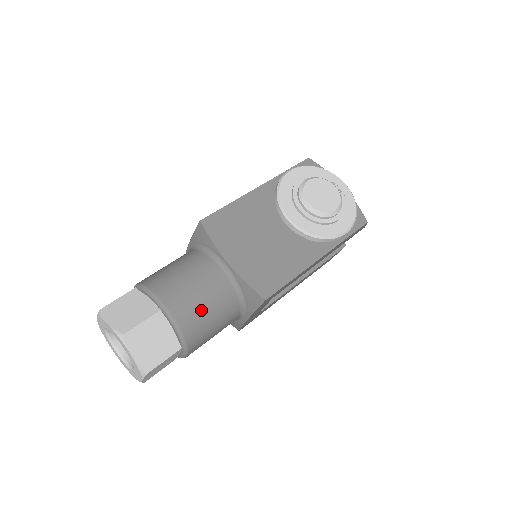
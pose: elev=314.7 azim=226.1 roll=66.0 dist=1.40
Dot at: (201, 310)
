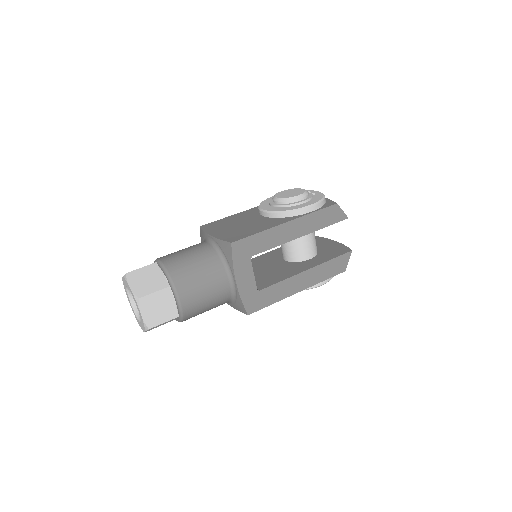
Dot at: (186, 261)
